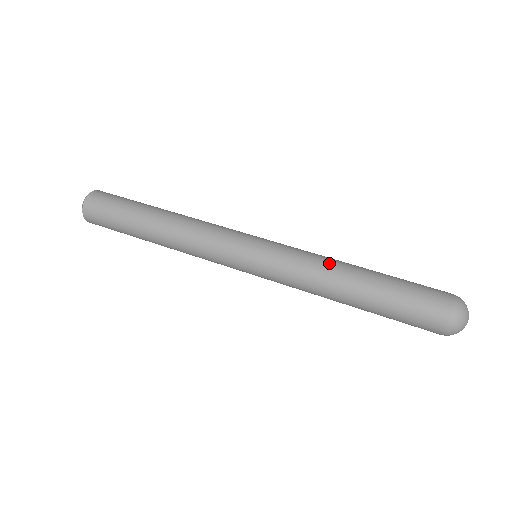
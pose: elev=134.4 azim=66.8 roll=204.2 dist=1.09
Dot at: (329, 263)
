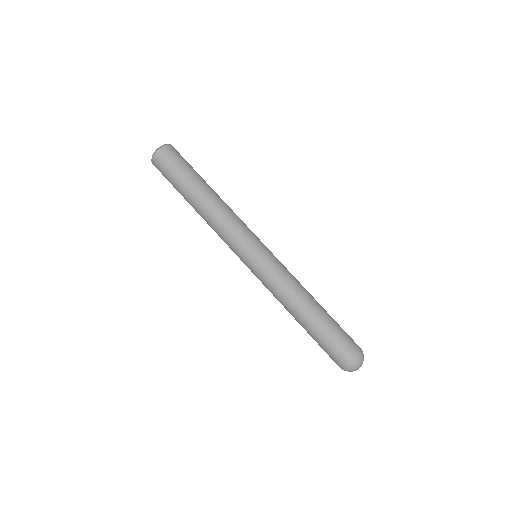
Dot at: (302, 287)
